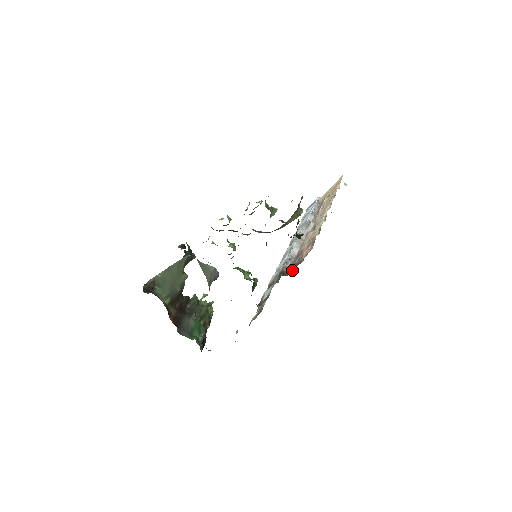
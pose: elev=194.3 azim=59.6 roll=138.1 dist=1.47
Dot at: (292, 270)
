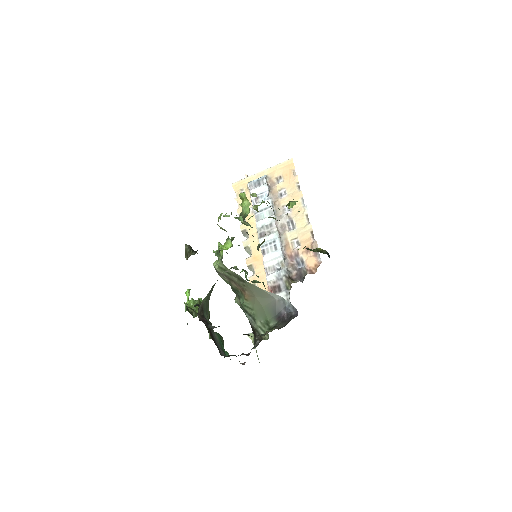
Dot at: (300, 276)
